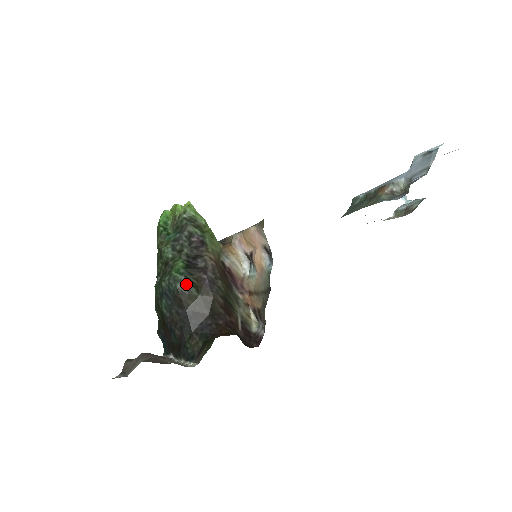
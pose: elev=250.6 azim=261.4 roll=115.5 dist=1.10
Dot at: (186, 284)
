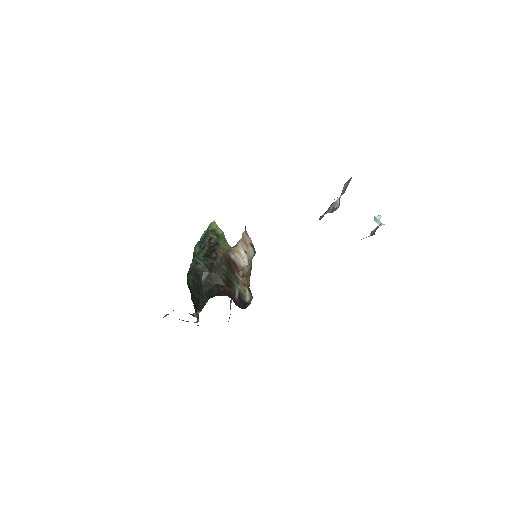
Dot at: (202, 266)
